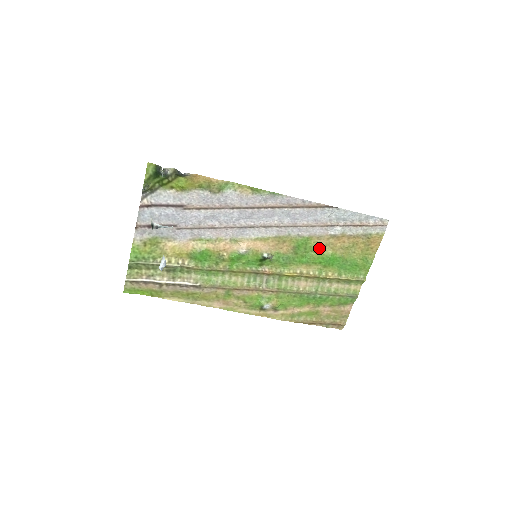
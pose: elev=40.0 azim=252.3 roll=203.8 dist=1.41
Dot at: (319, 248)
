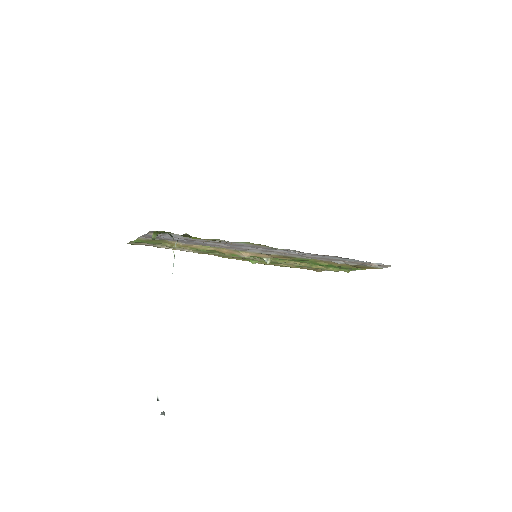
Dot at: (317, 261)
